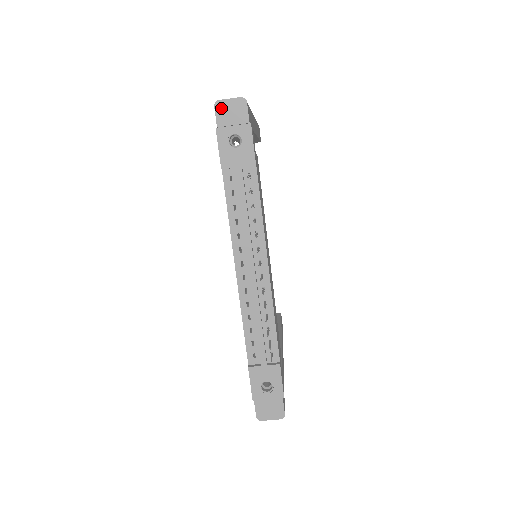
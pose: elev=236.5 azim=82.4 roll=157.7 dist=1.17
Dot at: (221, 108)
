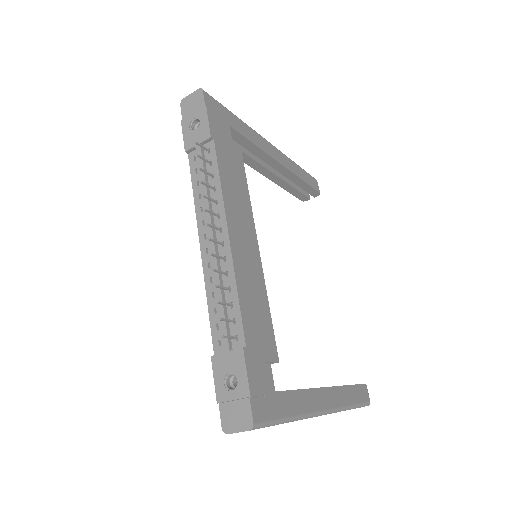
Dot at: (185, 104)
